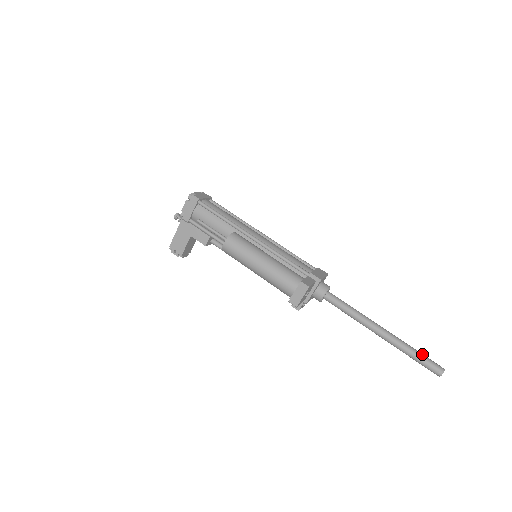
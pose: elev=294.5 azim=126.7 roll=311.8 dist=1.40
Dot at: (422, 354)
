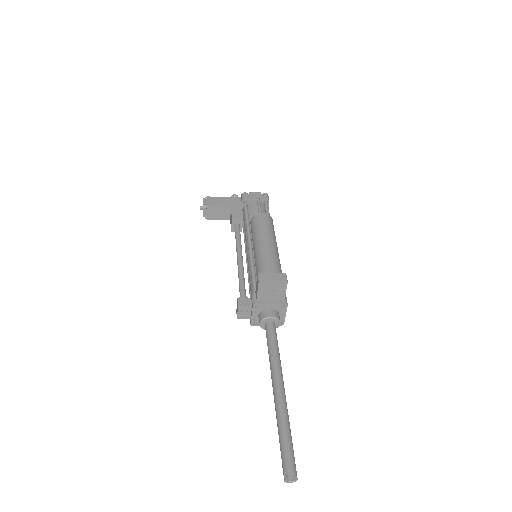
Dot at: occluded
